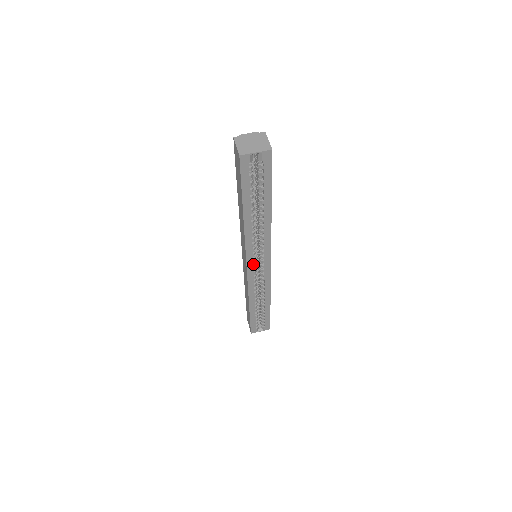
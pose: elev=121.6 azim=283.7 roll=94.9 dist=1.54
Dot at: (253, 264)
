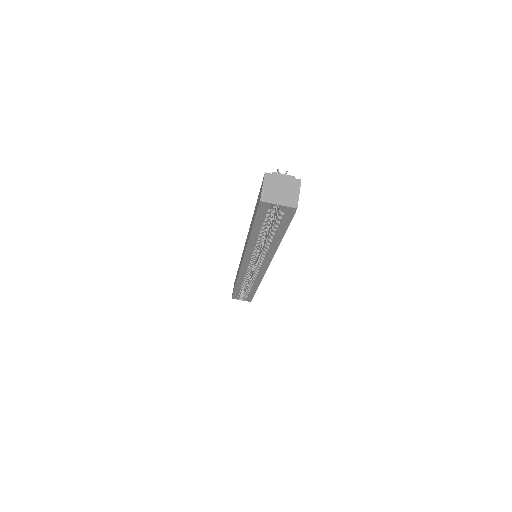
Dot at: (249, 265)
